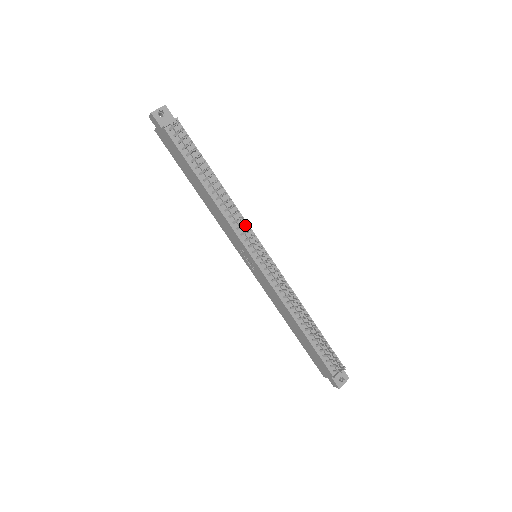
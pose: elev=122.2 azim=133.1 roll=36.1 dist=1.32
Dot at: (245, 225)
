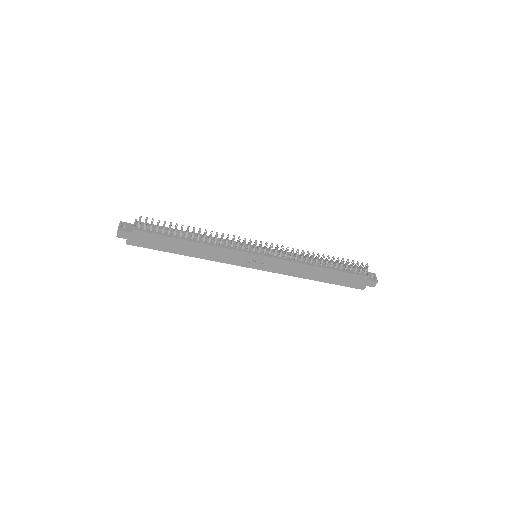
Dot at: (233, 243)
